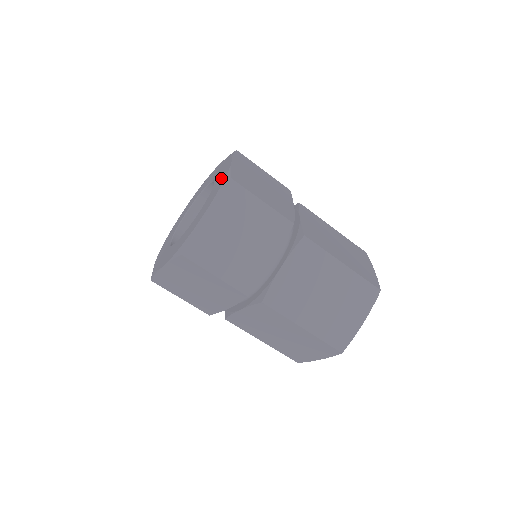
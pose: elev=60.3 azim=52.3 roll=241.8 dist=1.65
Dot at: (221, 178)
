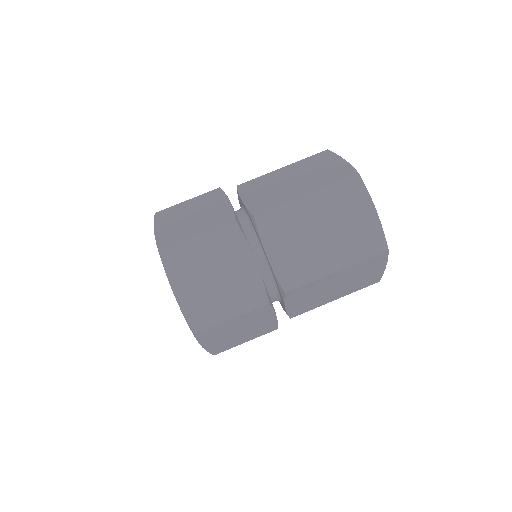
Dot at: occluded
